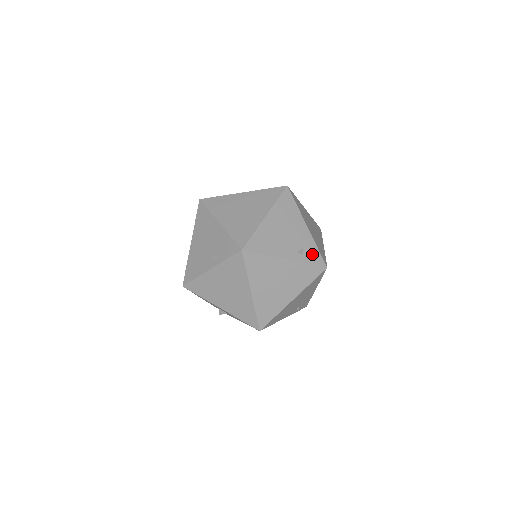
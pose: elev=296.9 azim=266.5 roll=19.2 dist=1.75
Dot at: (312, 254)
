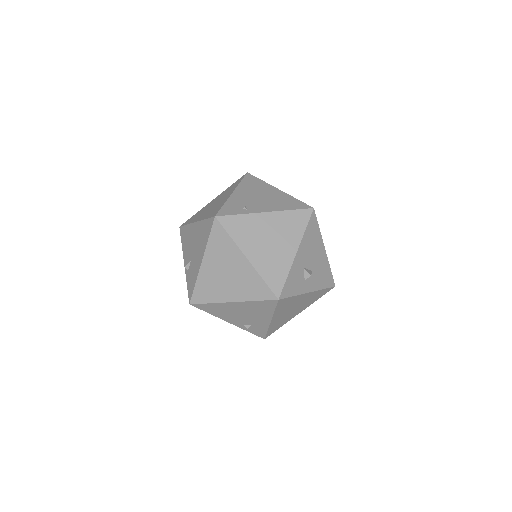
Dot at: (258, 331)
